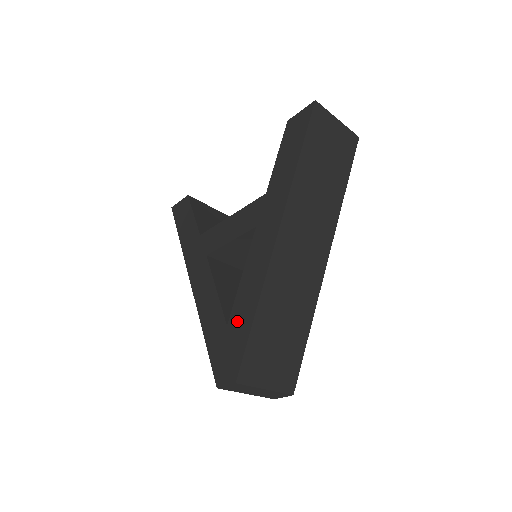
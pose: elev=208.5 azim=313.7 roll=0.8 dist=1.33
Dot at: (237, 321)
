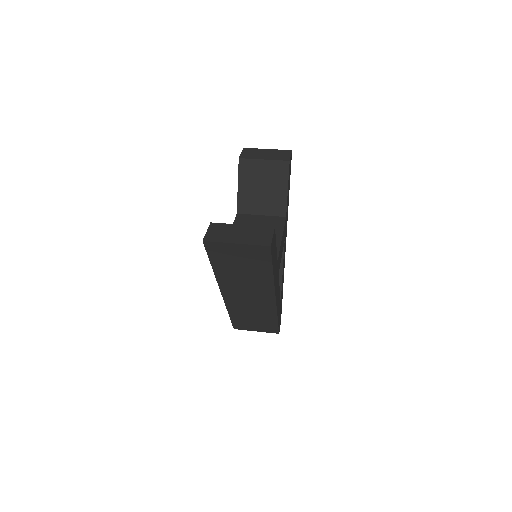
Dot at: occluded
